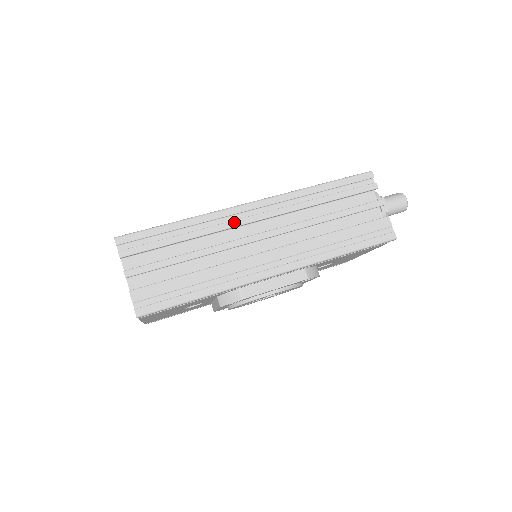
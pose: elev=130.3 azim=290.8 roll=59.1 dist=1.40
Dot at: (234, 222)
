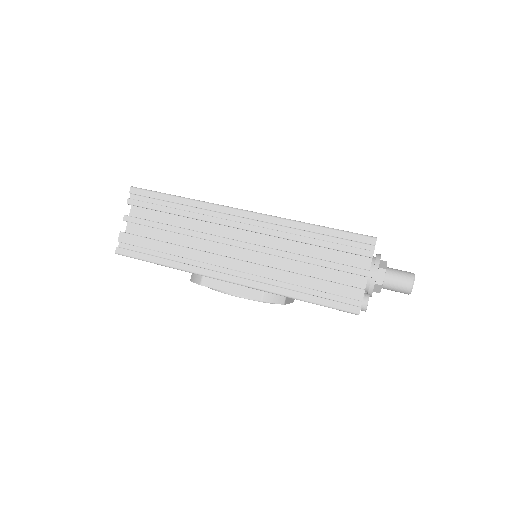
Dot at: (221, 220)
